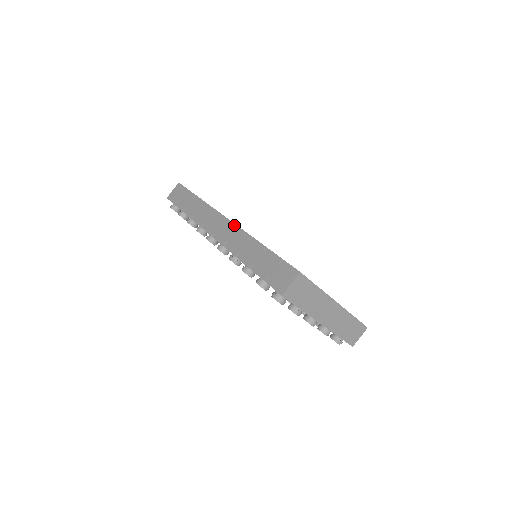
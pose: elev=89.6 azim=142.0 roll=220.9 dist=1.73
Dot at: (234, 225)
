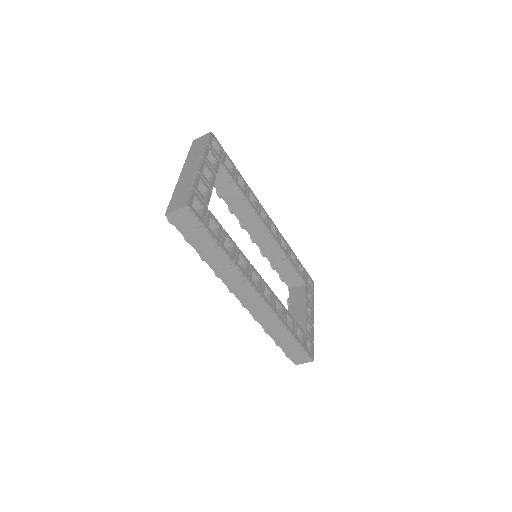
Dot at: (268, 307)
